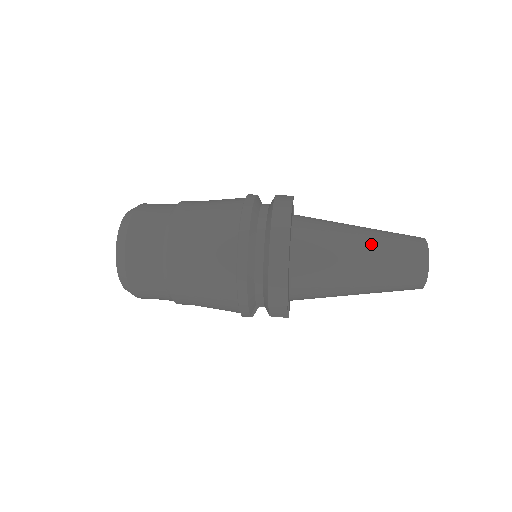
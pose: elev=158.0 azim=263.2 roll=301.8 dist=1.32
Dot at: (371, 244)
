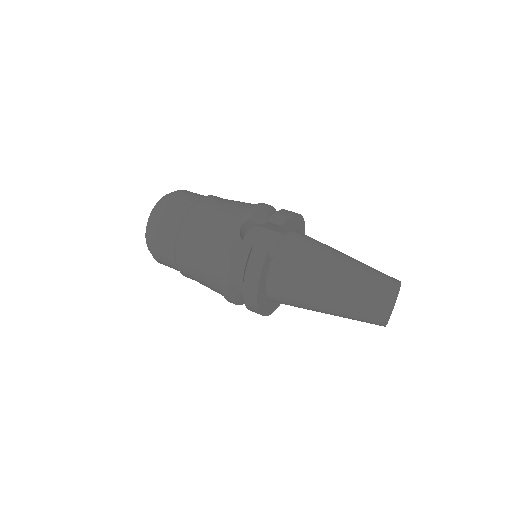
Dot at: (333, 308)
